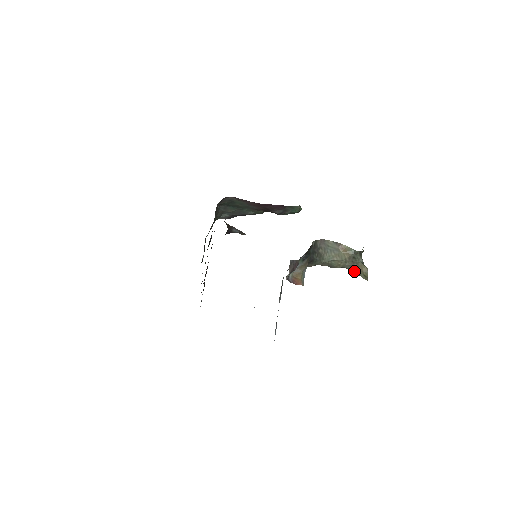
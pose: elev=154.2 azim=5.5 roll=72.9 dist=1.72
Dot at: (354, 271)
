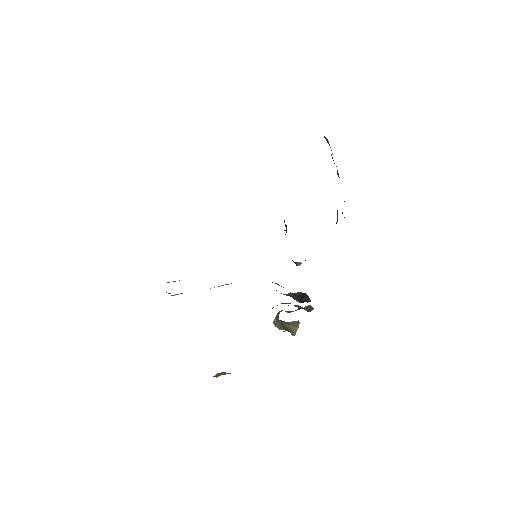
Dot at: (278, 316)
